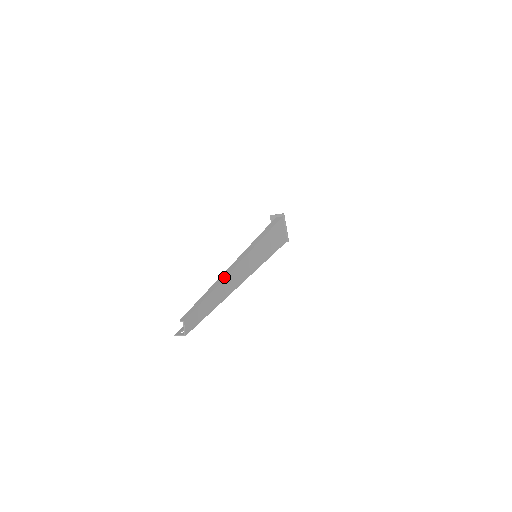
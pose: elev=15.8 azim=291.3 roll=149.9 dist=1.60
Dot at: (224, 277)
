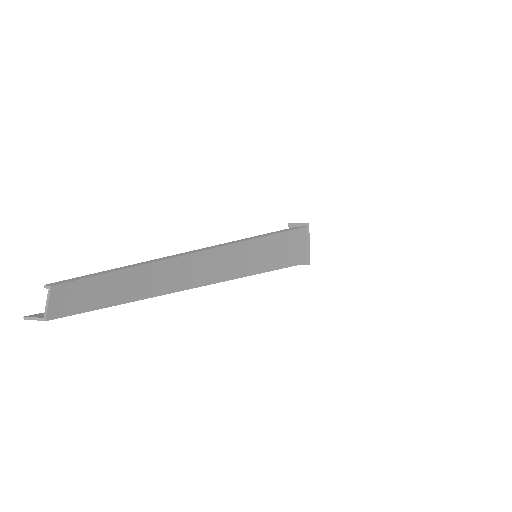
Dot at: (186, 253)
